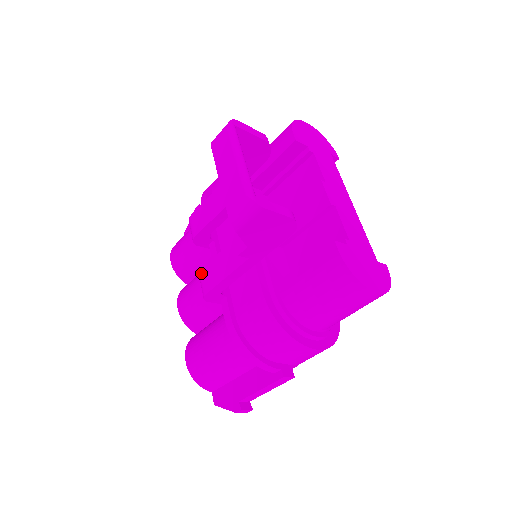
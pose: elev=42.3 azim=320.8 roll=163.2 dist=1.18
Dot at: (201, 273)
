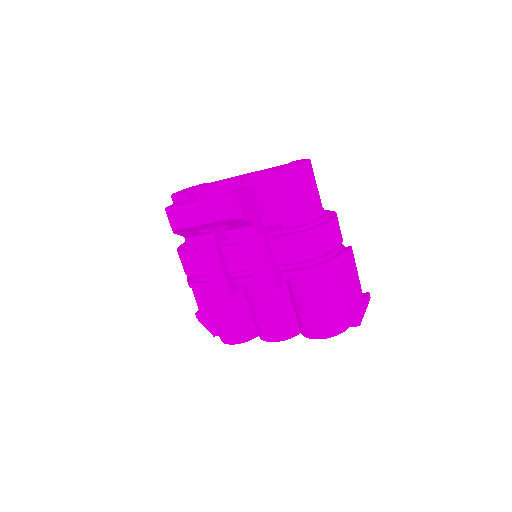
Dot at: (258, 285)
